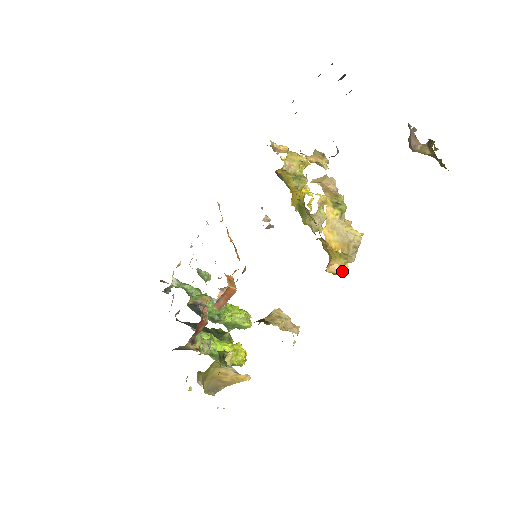
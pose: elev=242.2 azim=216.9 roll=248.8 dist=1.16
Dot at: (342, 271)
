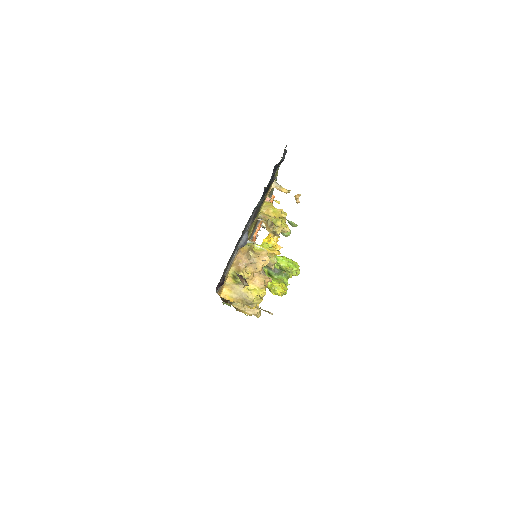
Dot at: occluded
